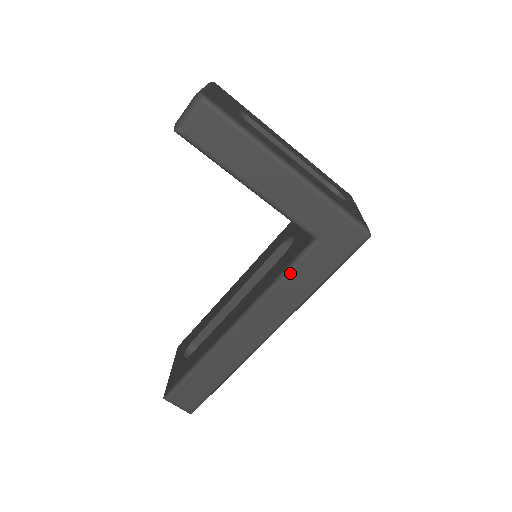
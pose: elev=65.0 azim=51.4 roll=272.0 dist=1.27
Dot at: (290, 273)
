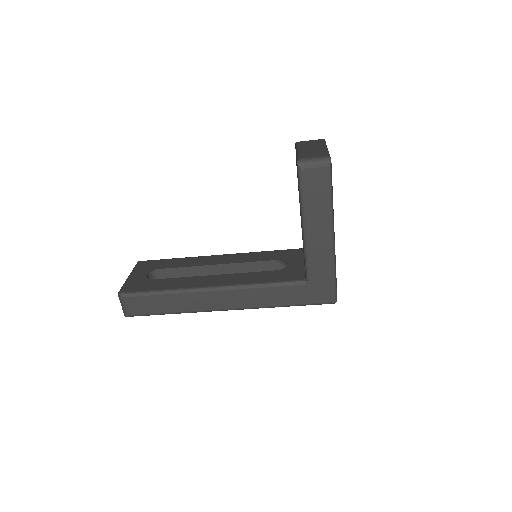
Dot at: (276, 287)
